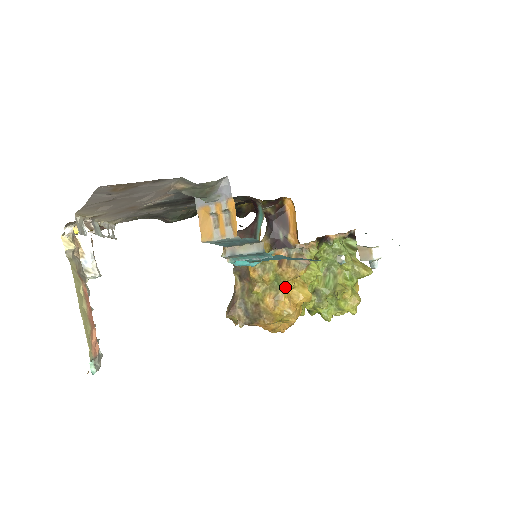
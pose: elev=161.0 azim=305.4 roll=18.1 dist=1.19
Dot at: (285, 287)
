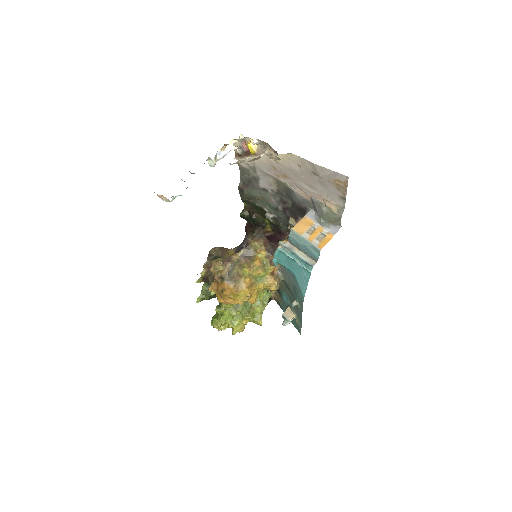
Dot at: (260, 285)
